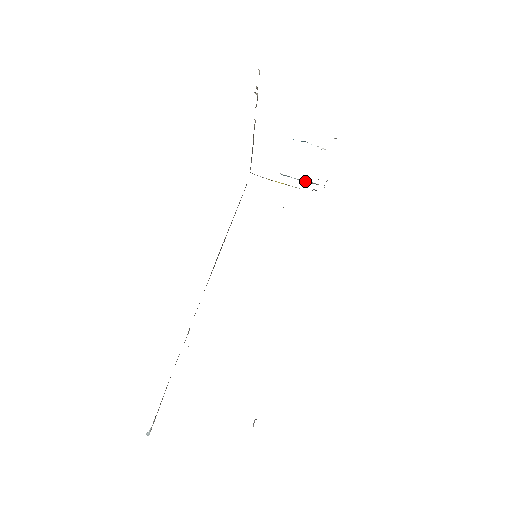
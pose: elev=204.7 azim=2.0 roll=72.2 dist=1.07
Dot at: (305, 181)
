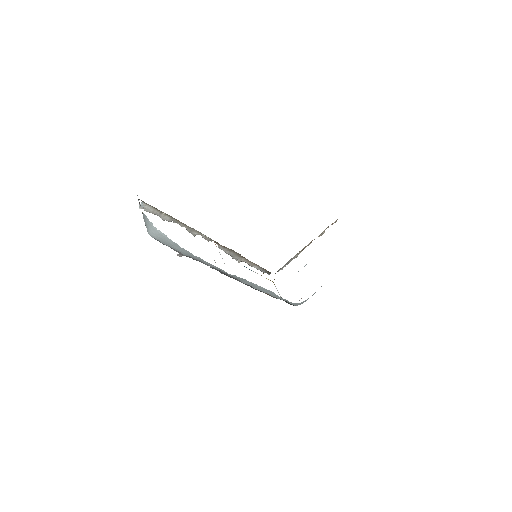
Dot at: occluded
